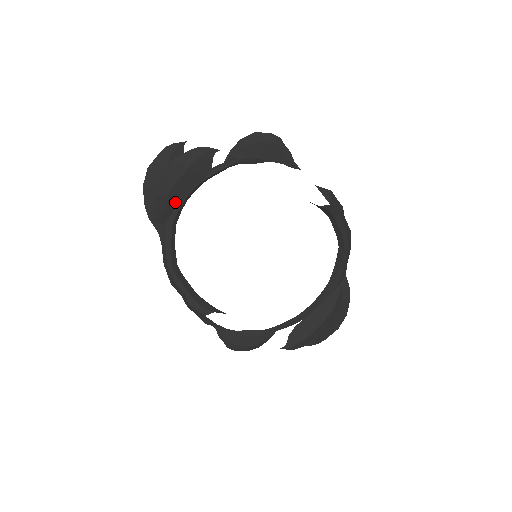
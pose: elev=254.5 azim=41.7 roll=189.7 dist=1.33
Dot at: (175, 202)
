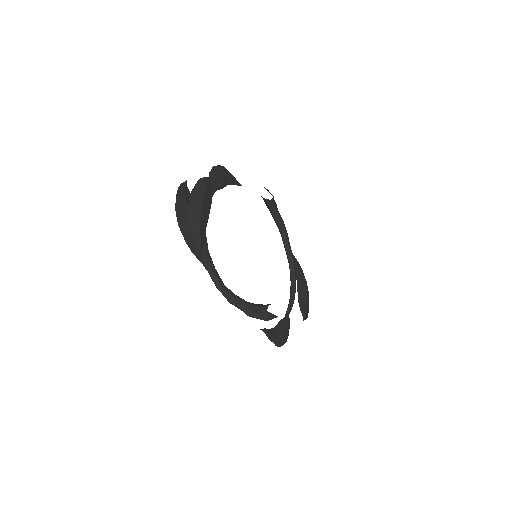
Dot at: (204, 228)
